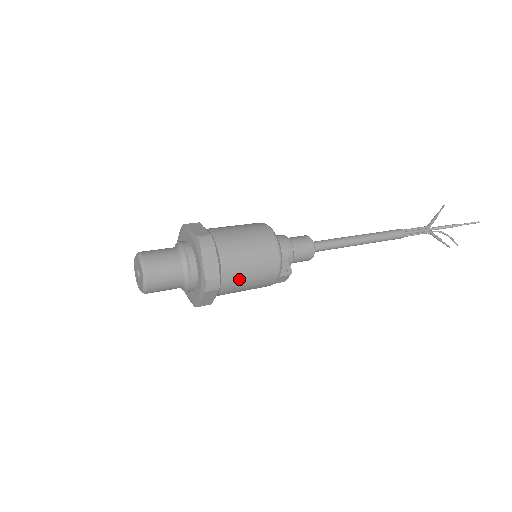
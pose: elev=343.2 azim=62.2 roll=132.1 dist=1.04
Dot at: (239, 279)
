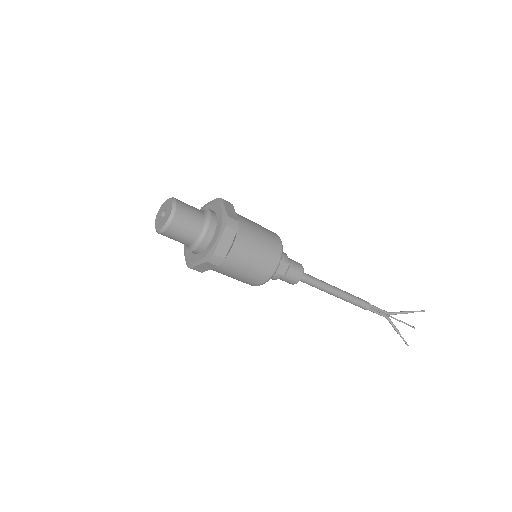
Dot at: (251, 239)
